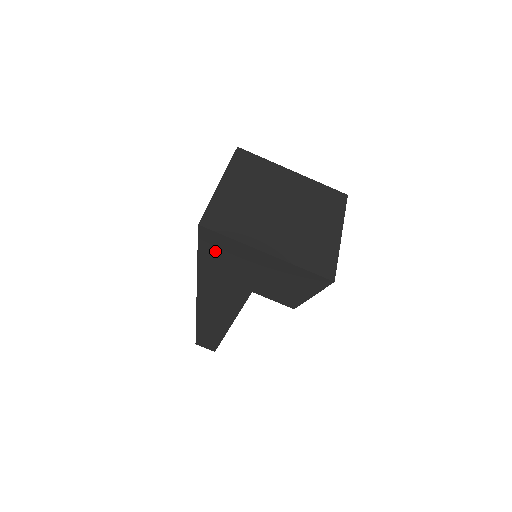
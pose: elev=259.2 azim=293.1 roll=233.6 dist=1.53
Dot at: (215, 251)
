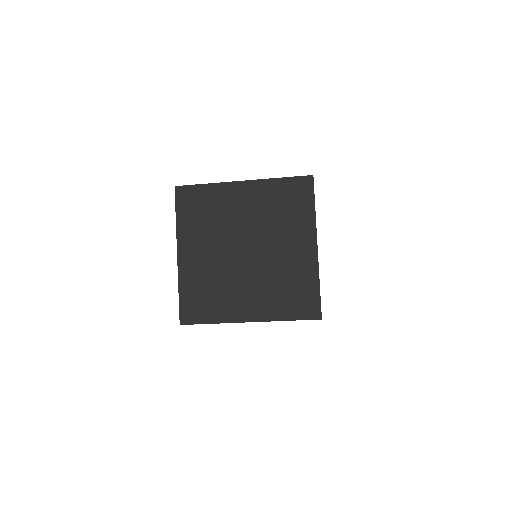
Dot at: occluded
